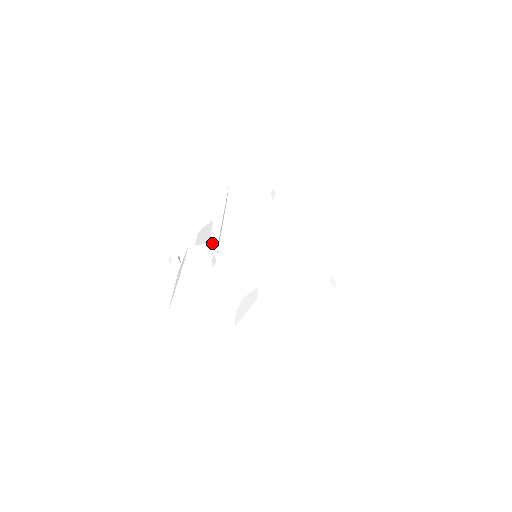
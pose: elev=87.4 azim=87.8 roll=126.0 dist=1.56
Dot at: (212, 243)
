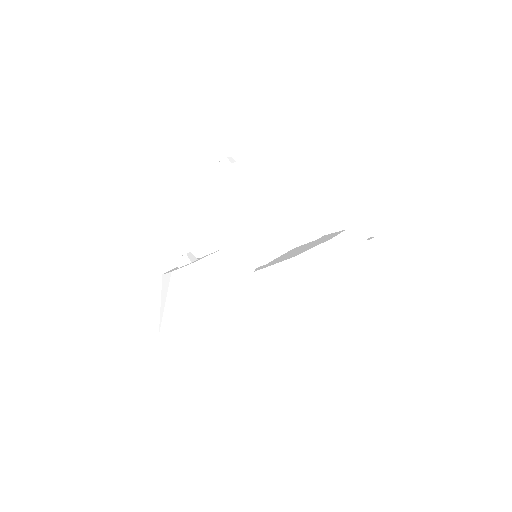
Dot at: occluded
